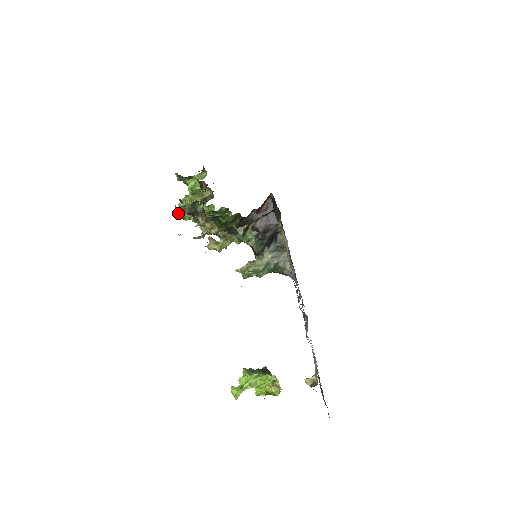
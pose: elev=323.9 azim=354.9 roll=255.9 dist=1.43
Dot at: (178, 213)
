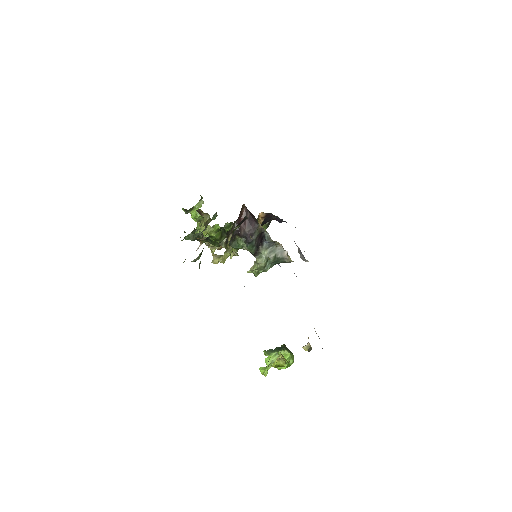
Dot at: occluded
